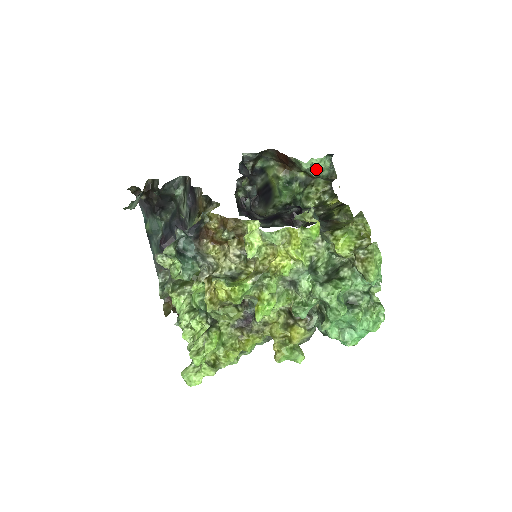
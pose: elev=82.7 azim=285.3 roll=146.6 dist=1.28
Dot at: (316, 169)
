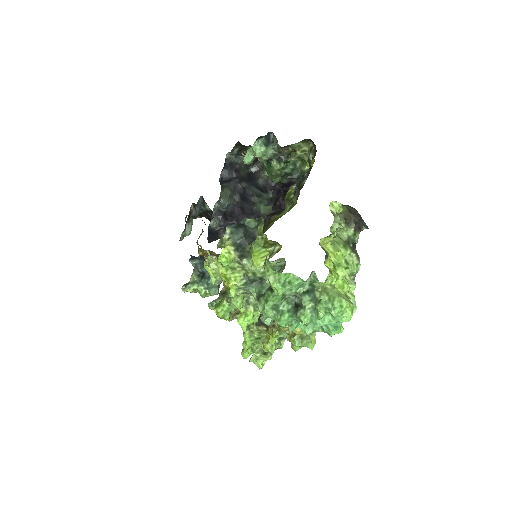
Dot at: occluded
